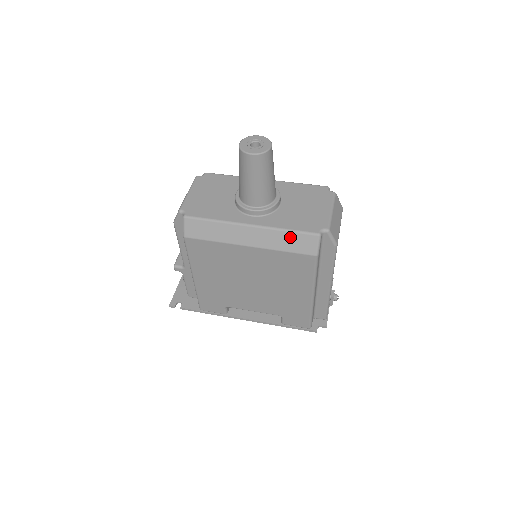
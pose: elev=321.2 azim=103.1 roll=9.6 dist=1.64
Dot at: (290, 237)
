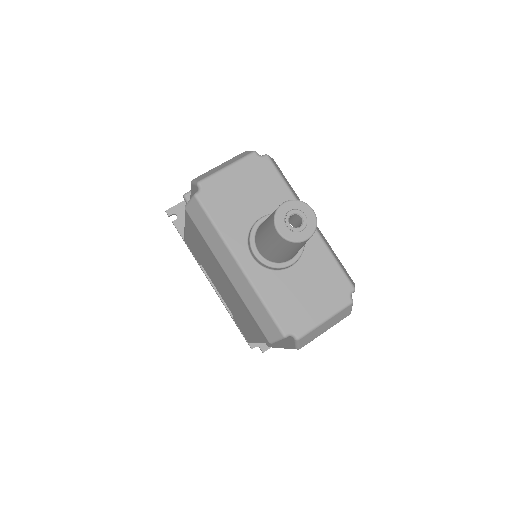
Dot at: (262, 310)
